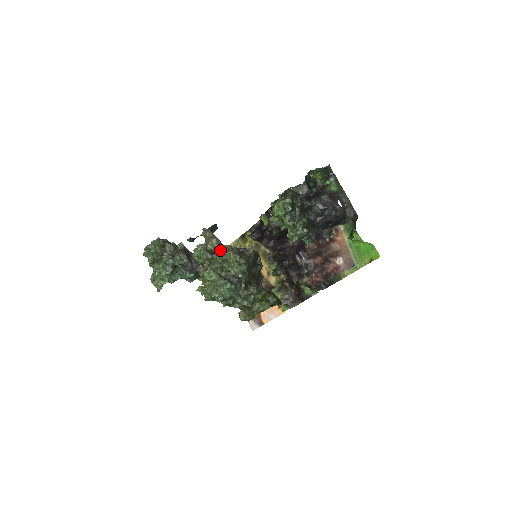
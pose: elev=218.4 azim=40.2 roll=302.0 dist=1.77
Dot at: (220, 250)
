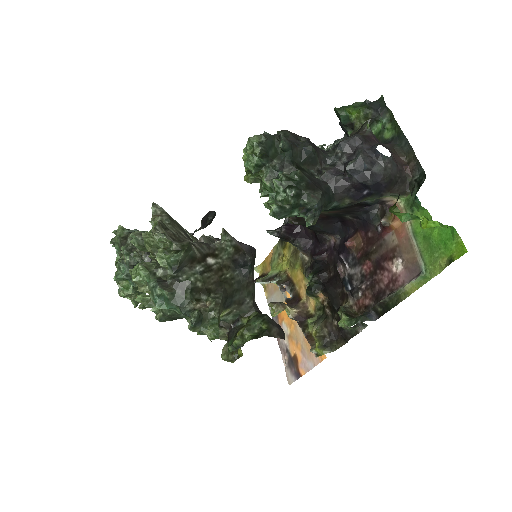
Dot at: occluded
